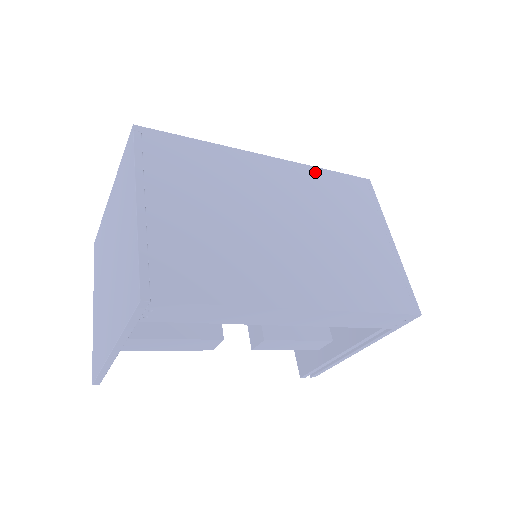
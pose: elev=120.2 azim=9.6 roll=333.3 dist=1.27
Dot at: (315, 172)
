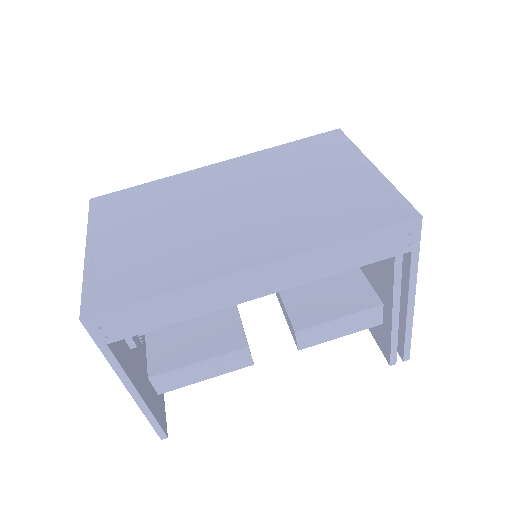
Dot at: (270, 152)
